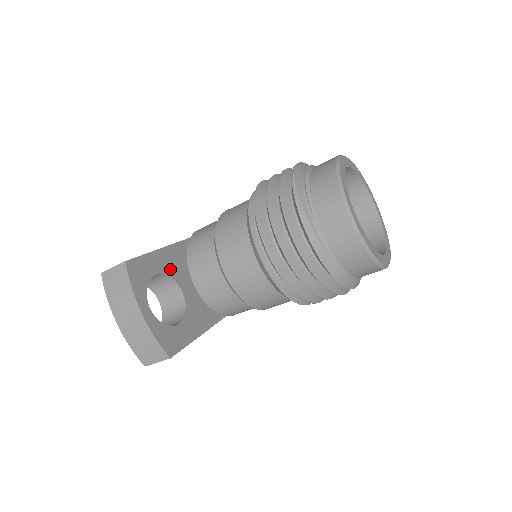
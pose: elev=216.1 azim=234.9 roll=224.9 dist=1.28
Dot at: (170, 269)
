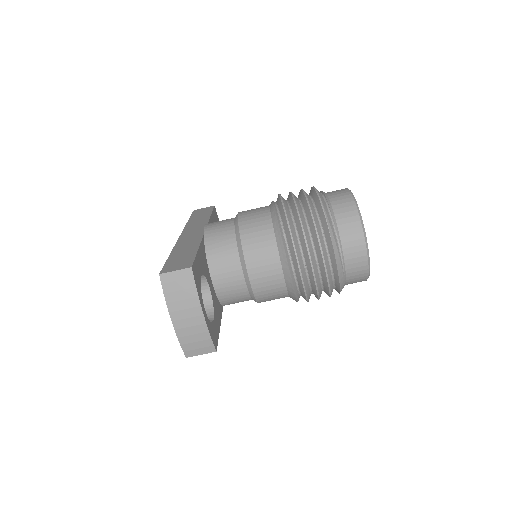
Dot at: (203, 269)
